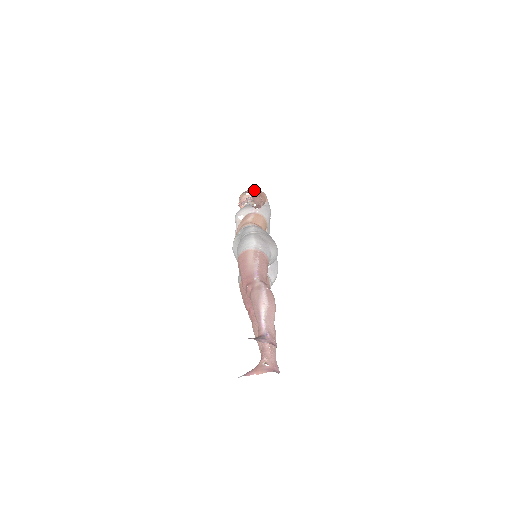
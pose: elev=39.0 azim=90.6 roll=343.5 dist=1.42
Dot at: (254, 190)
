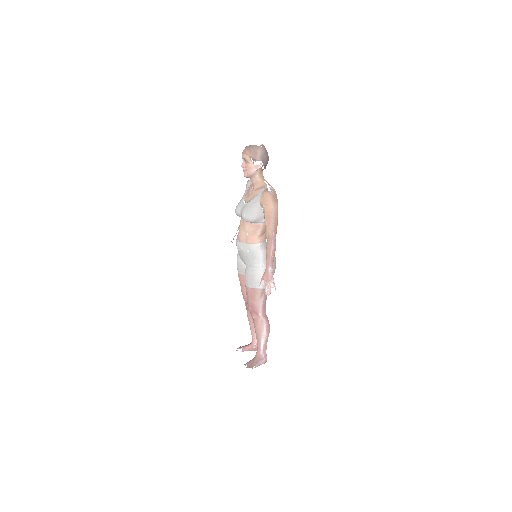
Dot at: (263, 155)
